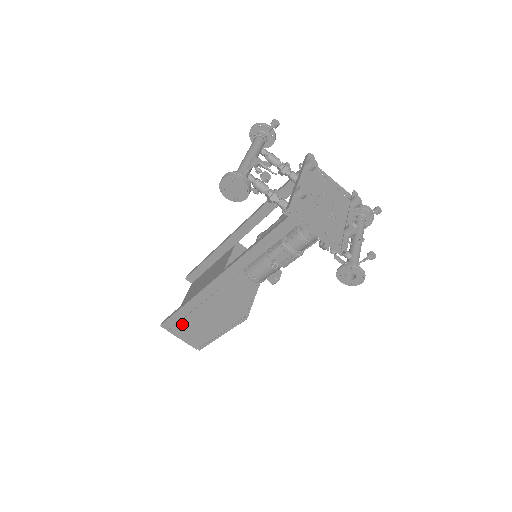
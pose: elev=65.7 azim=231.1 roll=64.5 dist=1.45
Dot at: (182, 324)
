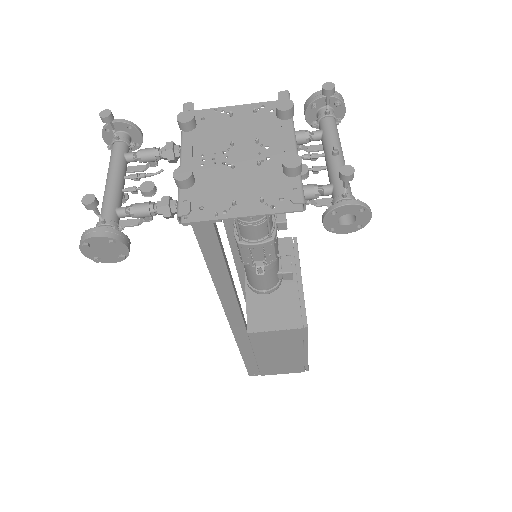
Dot at: (262, 365)
